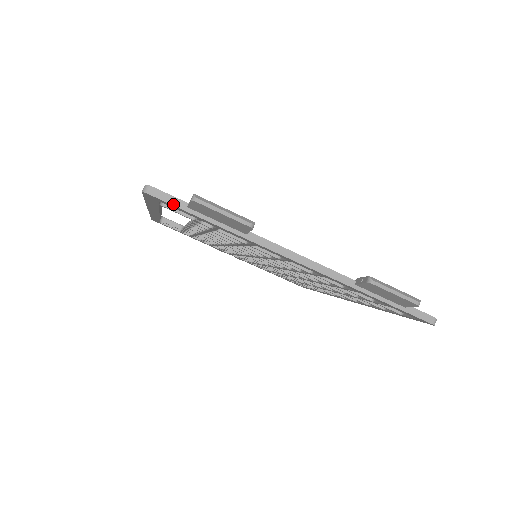
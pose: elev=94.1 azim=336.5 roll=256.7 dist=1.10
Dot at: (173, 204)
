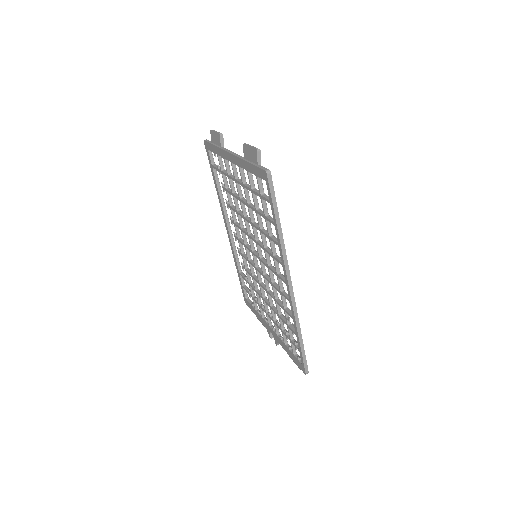
Dot at: (208, 142)
